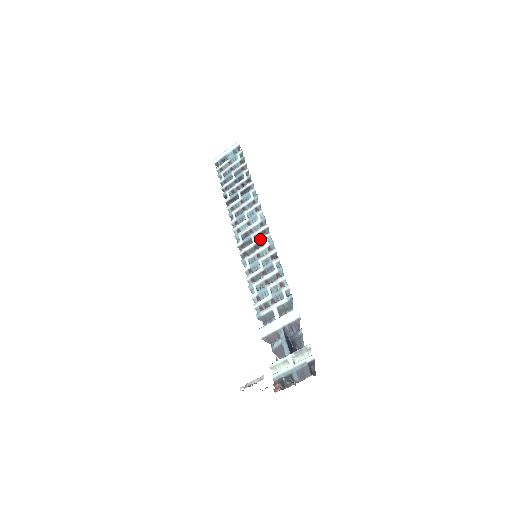
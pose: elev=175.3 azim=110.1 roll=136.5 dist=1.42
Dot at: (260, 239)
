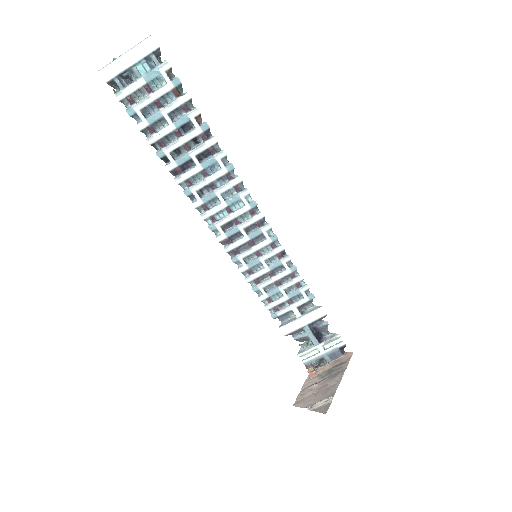
Dot at: (255, 233)
